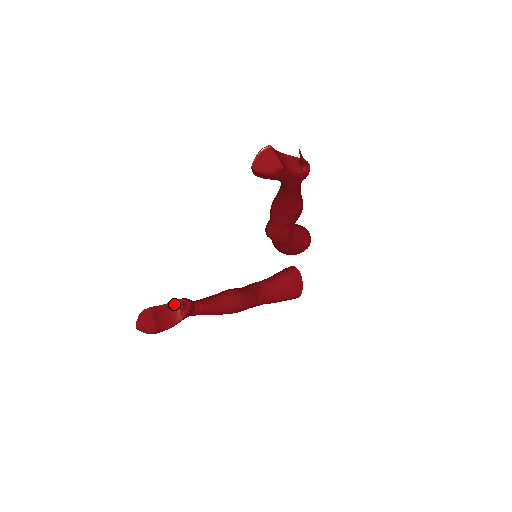
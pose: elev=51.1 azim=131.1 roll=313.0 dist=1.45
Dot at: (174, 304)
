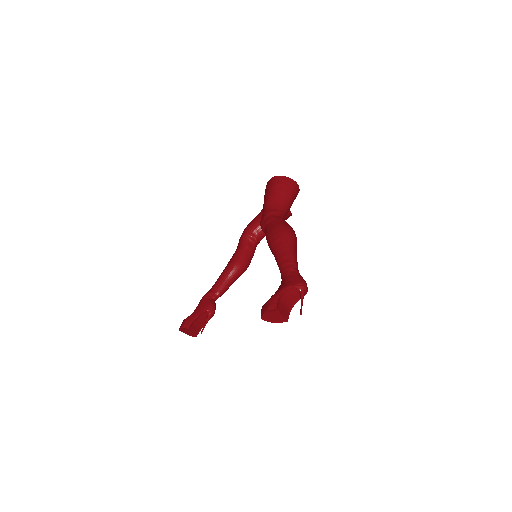
Dot at: (202, 315)
